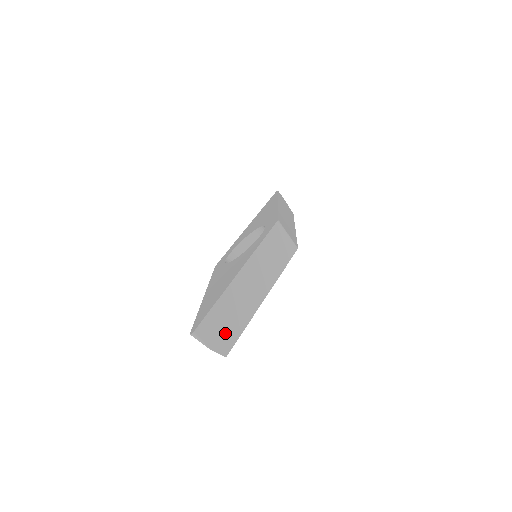
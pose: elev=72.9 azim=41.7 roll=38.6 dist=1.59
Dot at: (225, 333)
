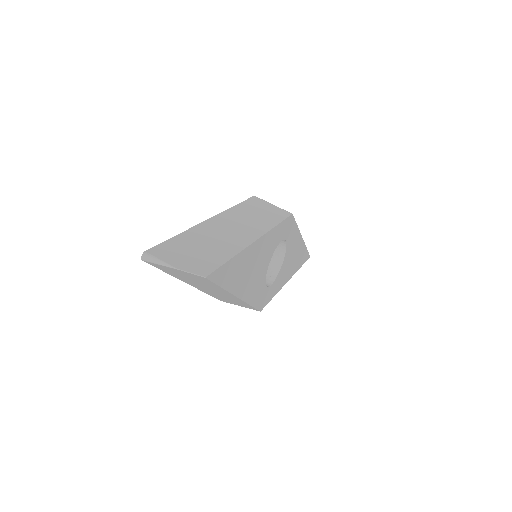
Dot at: (198, 258)
